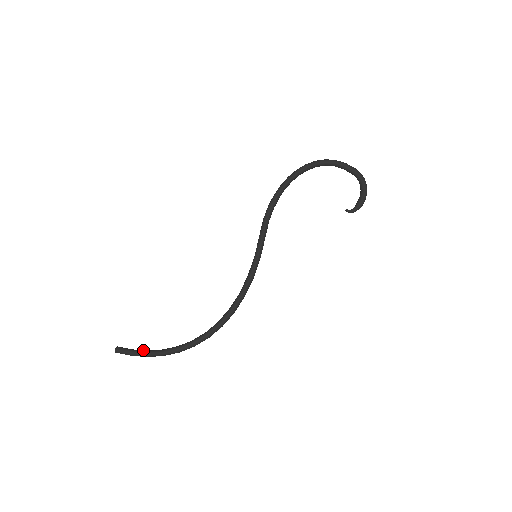
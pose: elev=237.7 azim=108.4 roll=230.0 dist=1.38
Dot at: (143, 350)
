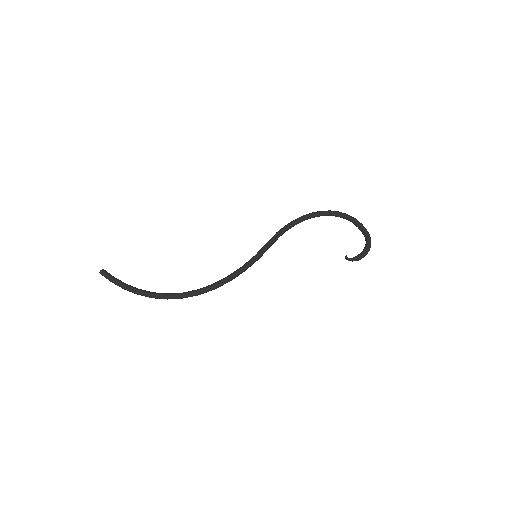
Dot at: (123, 282)
